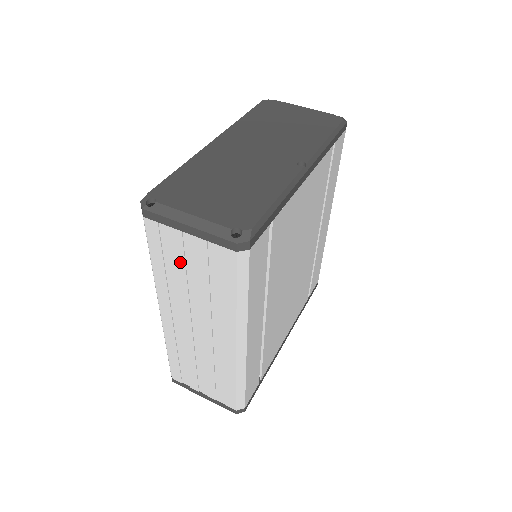
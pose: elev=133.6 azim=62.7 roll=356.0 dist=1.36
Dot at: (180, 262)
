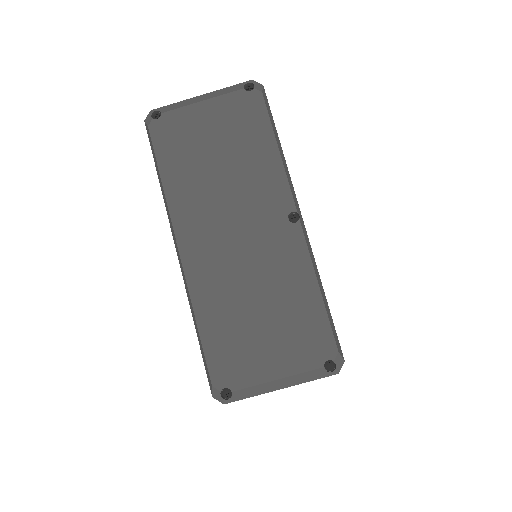
Dot at: occluded
